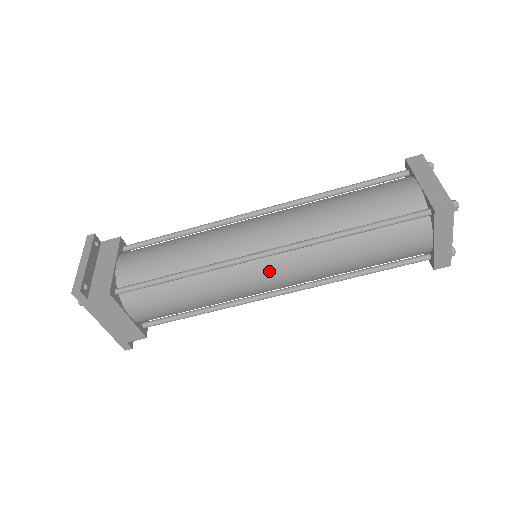
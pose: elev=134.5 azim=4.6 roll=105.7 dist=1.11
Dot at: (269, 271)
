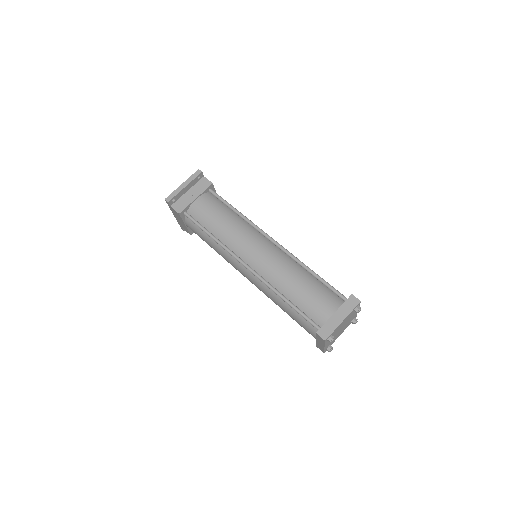
Dot at: (245, 273)
